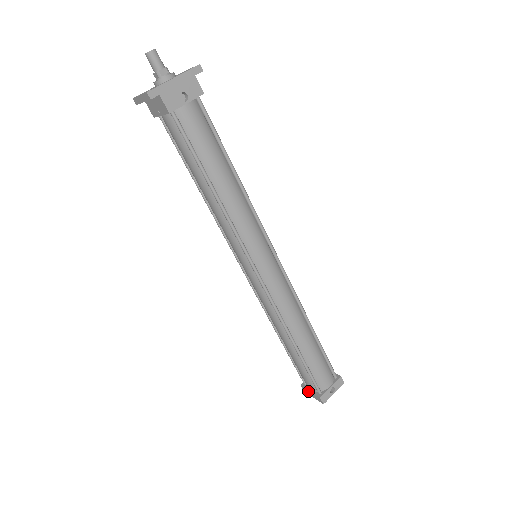
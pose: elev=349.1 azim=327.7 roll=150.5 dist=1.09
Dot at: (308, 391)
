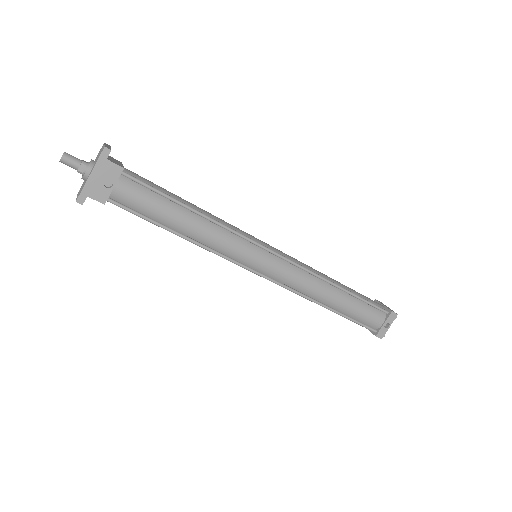
Dot at: occluded
